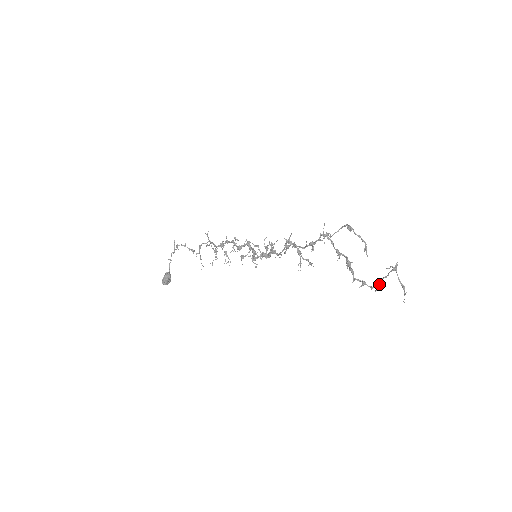
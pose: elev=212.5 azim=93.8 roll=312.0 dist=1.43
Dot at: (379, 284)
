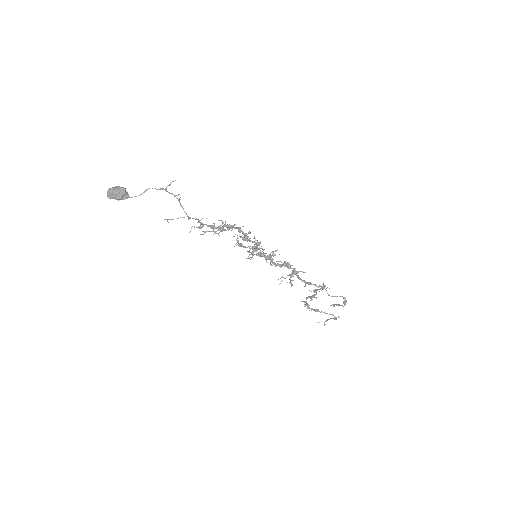
Dot at: (316, 311)
